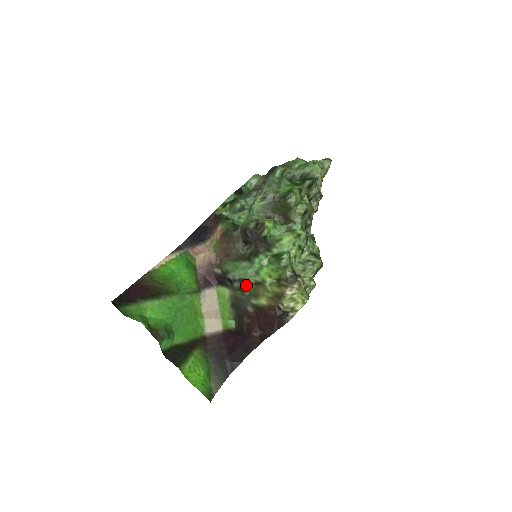
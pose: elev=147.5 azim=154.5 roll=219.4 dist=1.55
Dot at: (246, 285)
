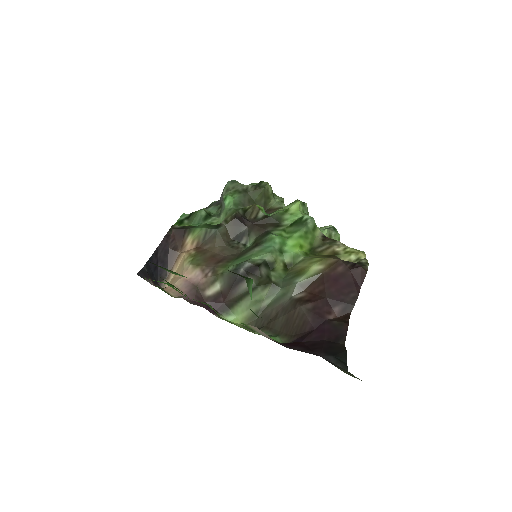
Dot at: (274, 272)
